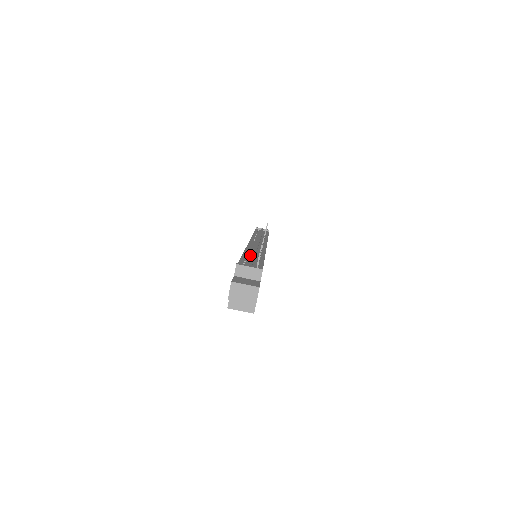
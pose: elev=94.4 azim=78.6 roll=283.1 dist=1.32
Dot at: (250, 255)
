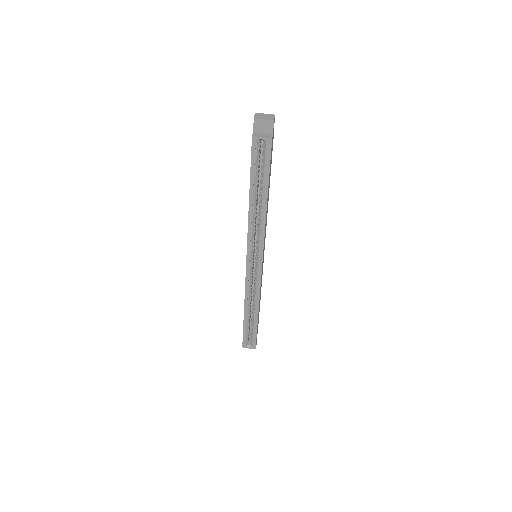
Dot at: occluded
